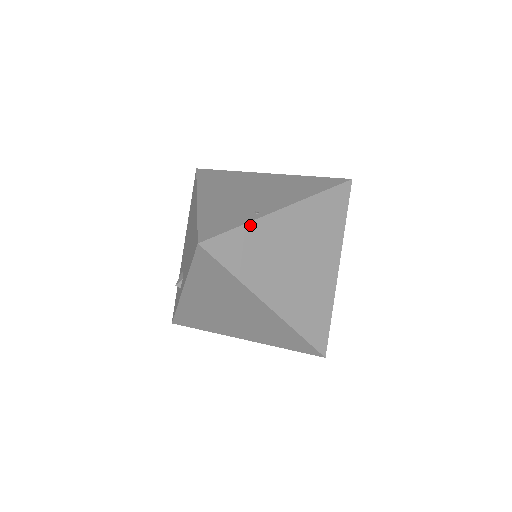
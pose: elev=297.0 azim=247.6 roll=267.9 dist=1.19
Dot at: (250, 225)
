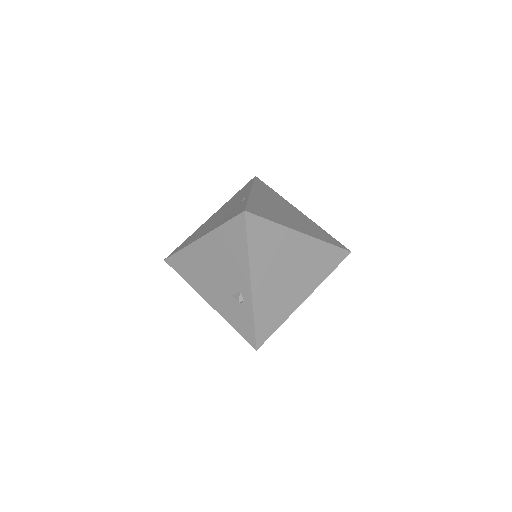
Dot at: (250, 200)
